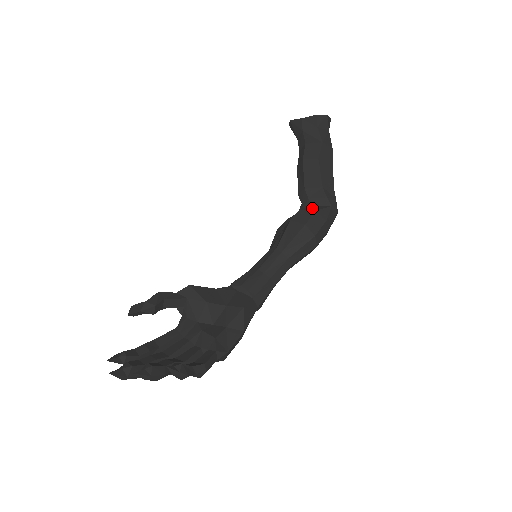
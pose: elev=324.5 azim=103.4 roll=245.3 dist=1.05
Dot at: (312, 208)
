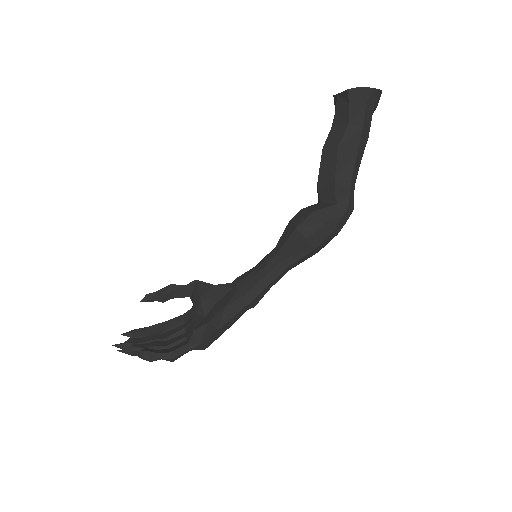
Dot at: (314, 207)
